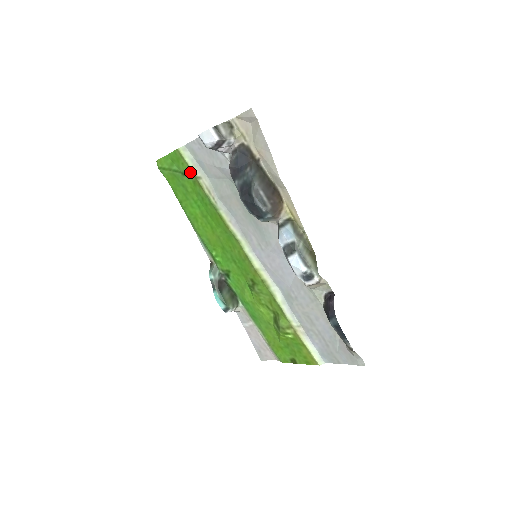
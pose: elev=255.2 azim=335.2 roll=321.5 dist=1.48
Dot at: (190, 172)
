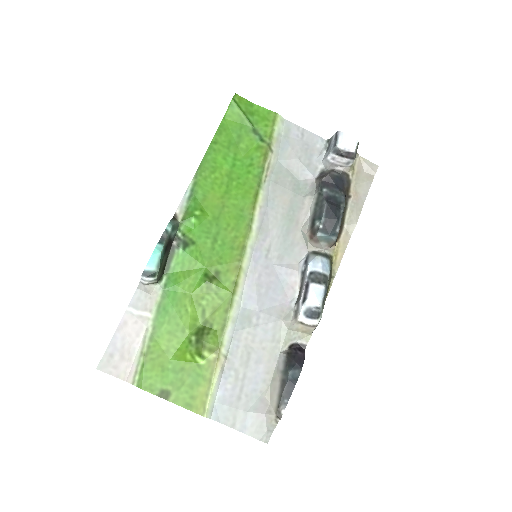
Dot at: (267, 137)
